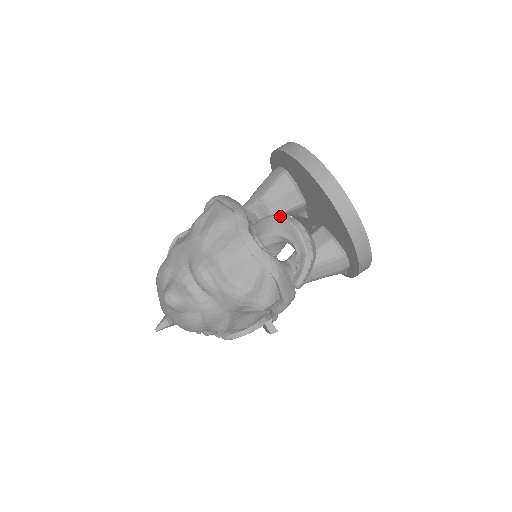
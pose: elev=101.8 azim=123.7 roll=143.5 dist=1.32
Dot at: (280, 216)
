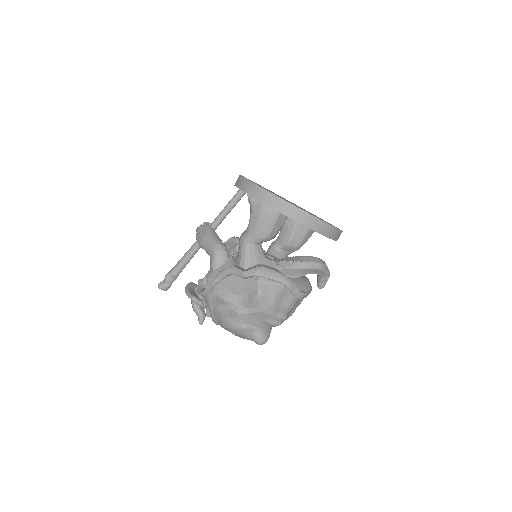
Dot at: (309, 267)
